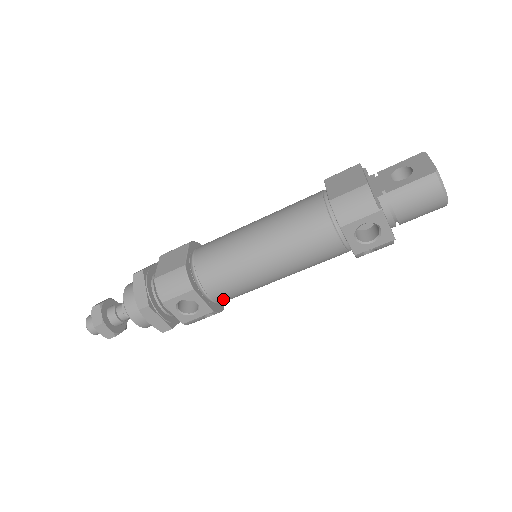
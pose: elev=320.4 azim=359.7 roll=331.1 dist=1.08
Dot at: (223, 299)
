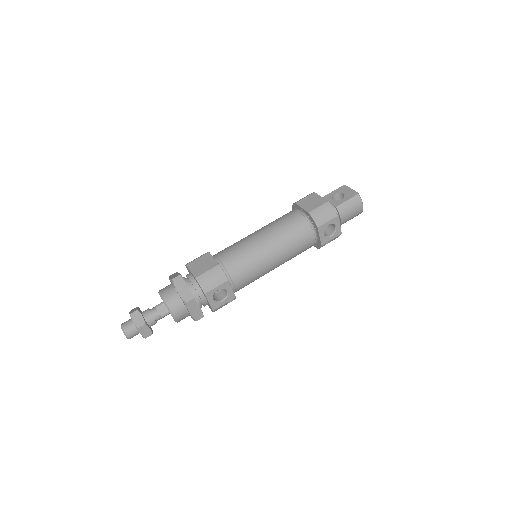
Dot at: (241, 287)
